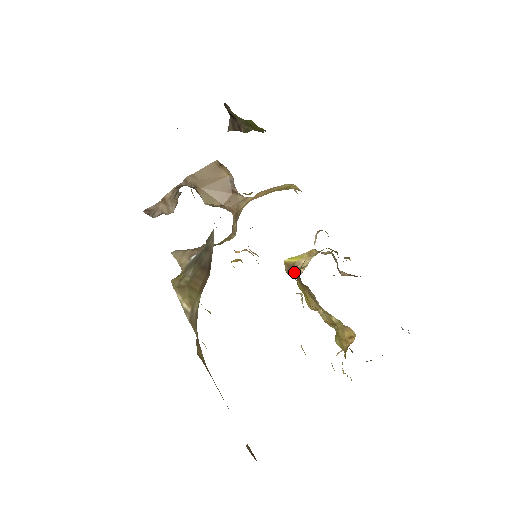
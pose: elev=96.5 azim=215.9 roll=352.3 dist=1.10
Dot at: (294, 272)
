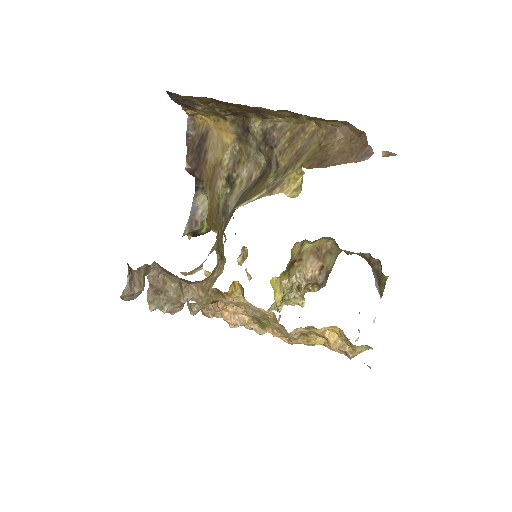
Dot at: occluded
